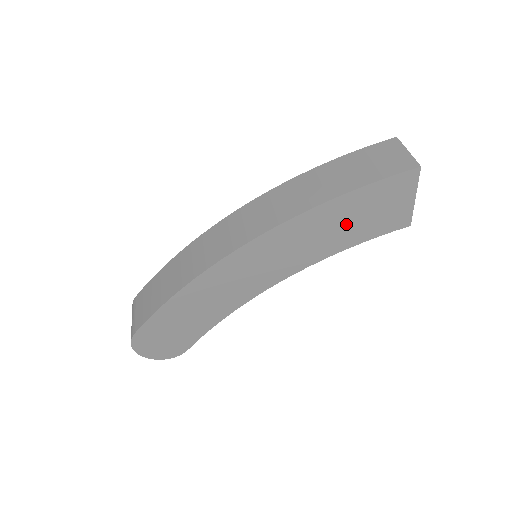
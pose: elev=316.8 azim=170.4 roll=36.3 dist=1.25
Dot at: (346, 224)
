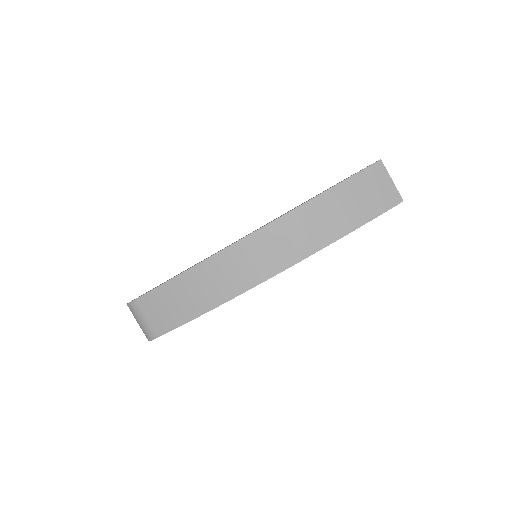
Dot at: occluded
